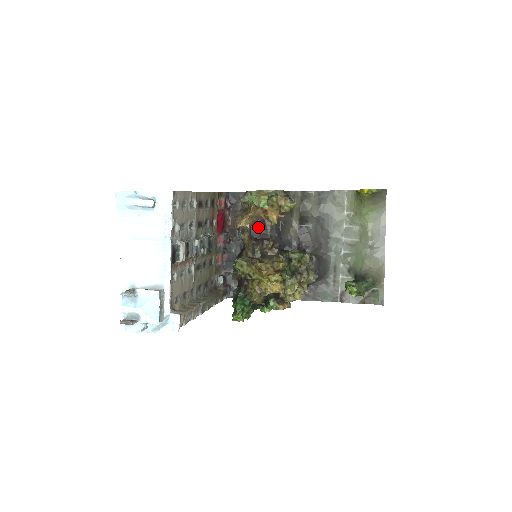
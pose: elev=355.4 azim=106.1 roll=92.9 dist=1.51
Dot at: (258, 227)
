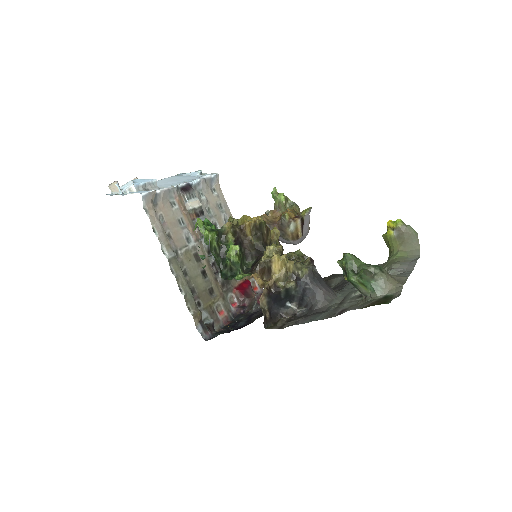
Dot at: occluded
